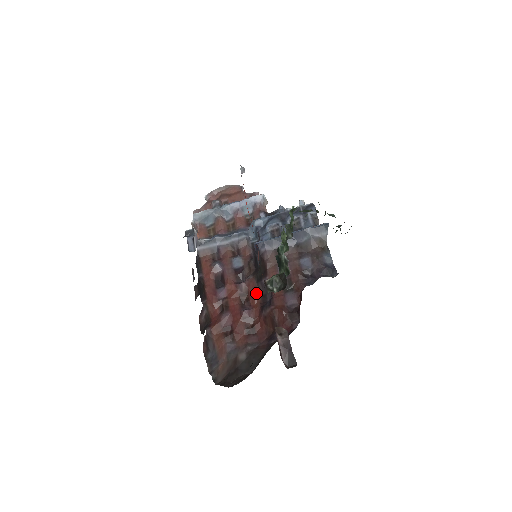
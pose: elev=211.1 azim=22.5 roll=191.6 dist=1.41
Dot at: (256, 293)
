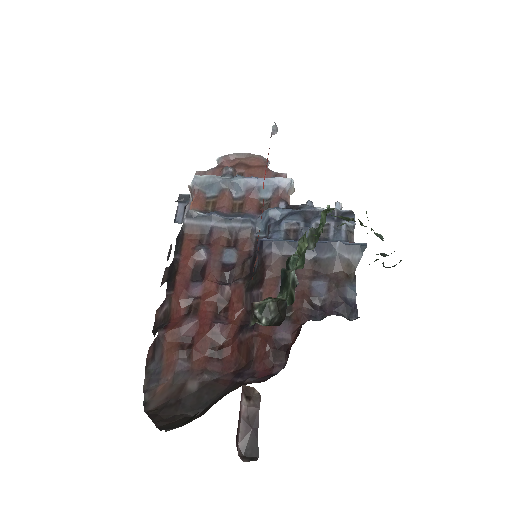
Dot at: (240, 305)
